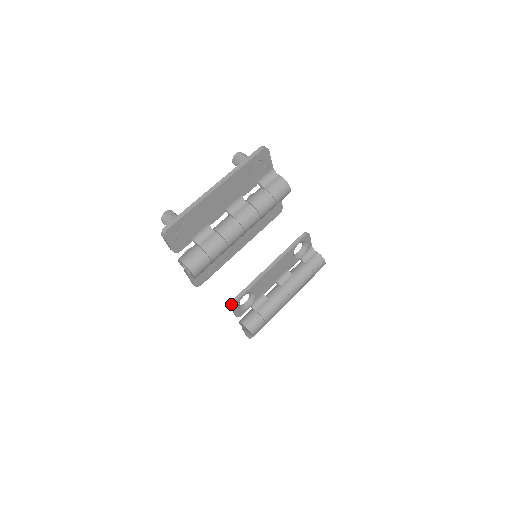
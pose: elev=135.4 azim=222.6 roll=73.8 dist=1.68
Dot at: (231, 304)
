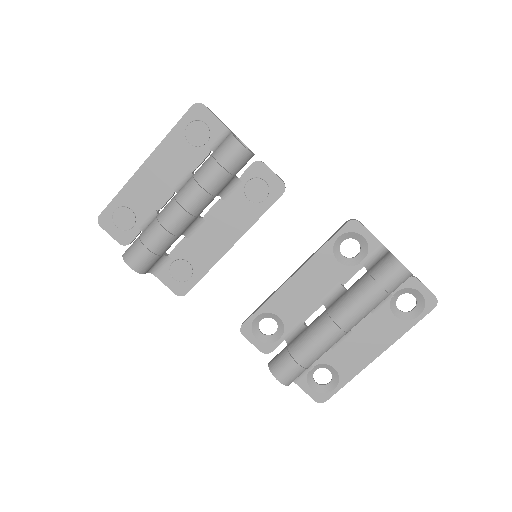
Dot at: (240, 328)
